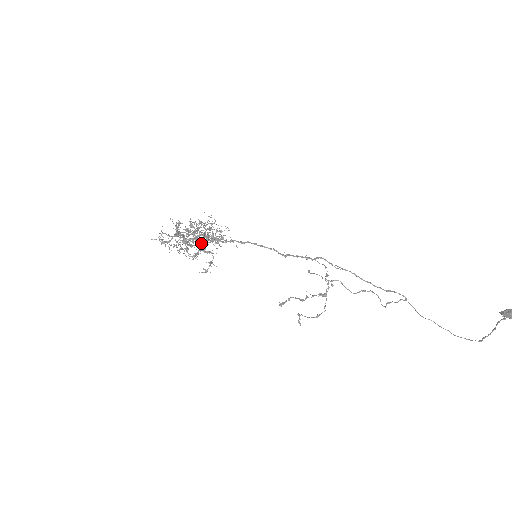
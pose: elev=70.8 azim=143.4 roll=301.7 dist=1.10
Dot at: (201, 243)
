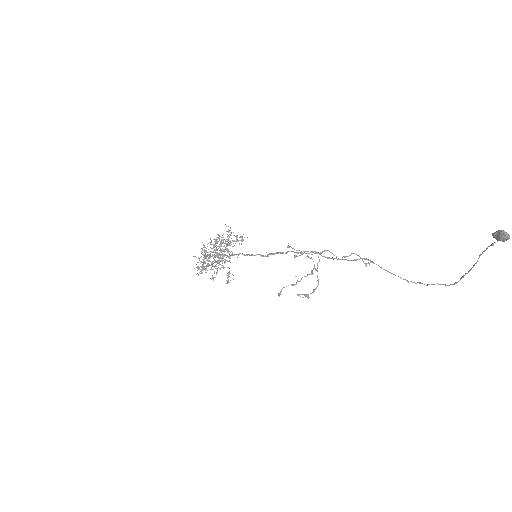
Dot at: (218, 262)
